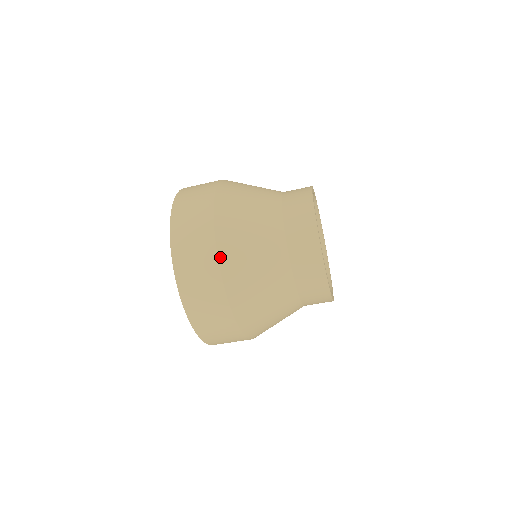
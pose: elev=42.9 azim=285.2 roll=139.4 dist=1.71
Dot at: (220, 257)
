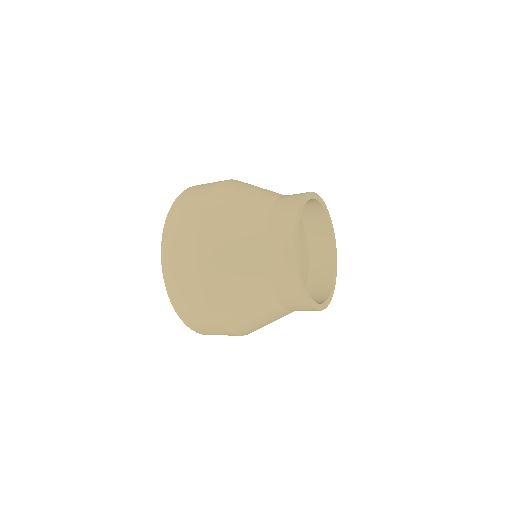
Dot at: (217, 317)
